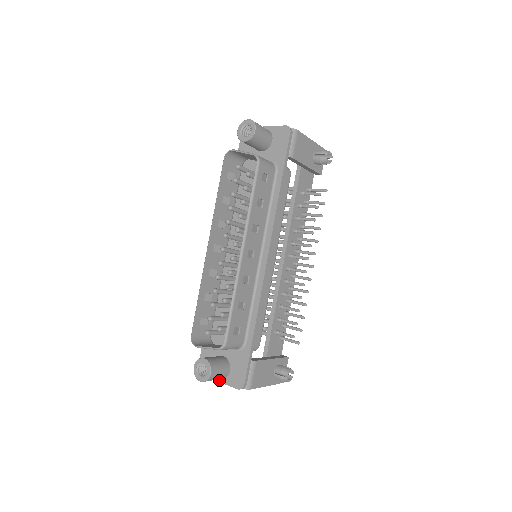
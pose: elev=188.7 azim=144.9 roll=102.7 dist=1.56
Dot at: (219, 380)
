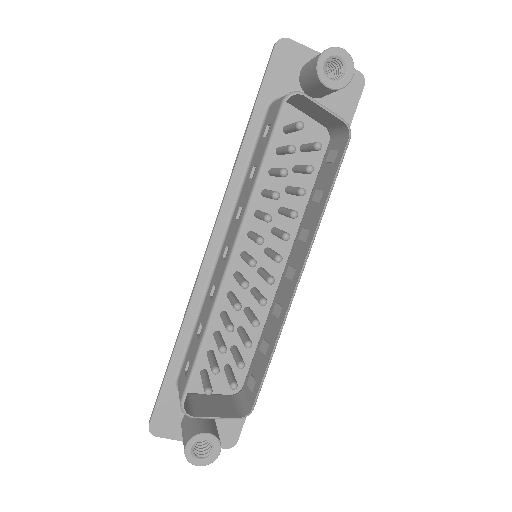
Dot at: occluded
